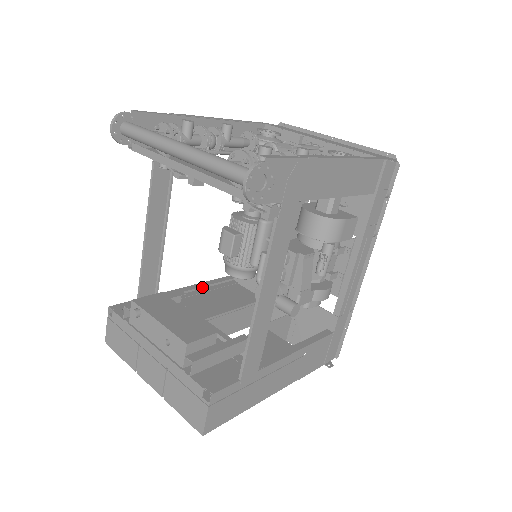
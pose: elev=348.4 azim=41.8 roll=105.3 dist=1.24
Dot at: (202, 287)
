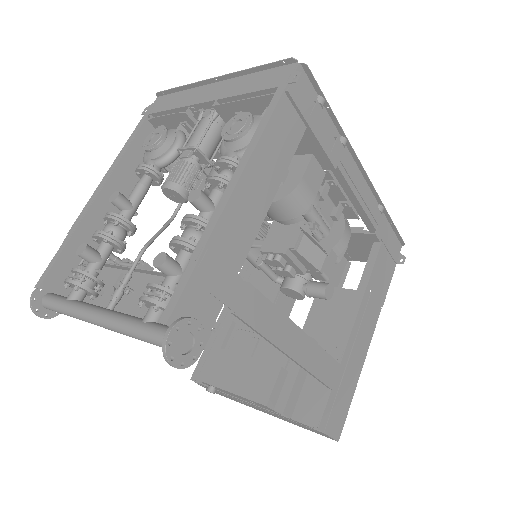
Dot at: occluded
